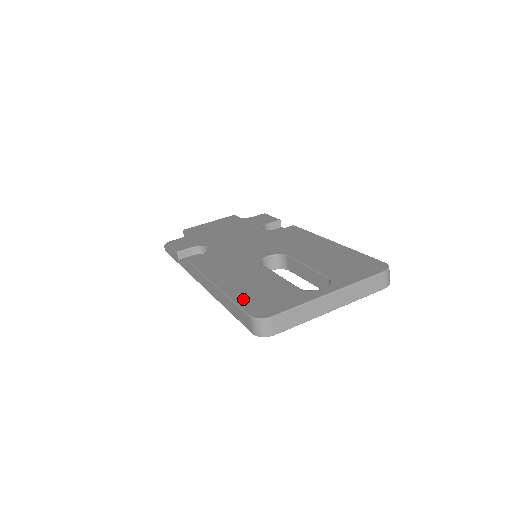
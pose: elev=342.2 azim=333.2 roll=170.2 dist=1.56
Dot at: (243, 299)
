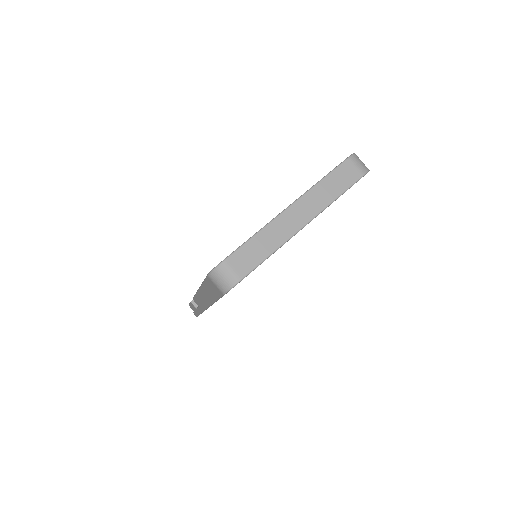
Dot at: occluded
